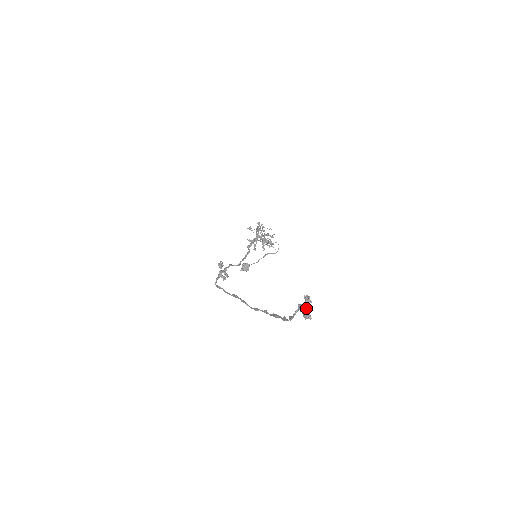
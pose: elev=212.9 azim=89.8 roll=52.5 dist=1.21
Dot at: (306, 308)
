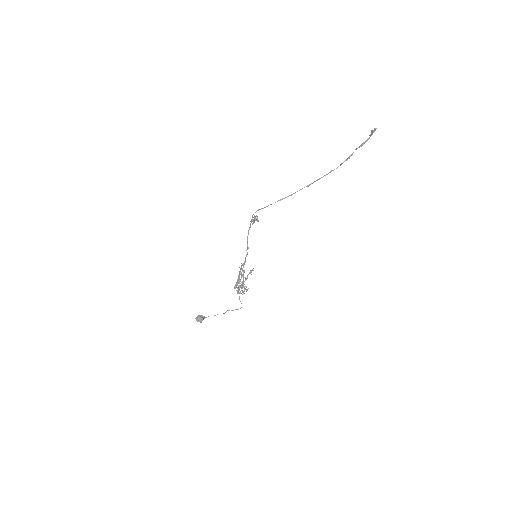
Dot at: (373, 131)
